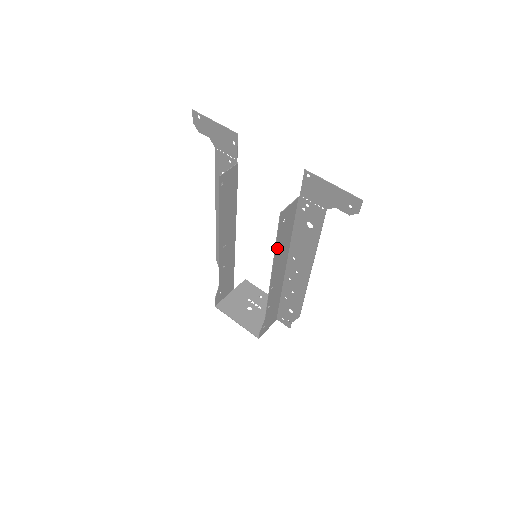
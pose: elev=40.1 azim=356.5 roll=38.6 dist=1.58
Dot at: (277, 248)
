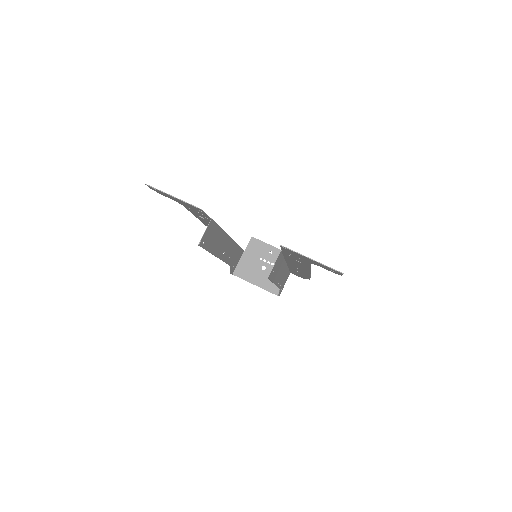
Dot at: (274, 279)
